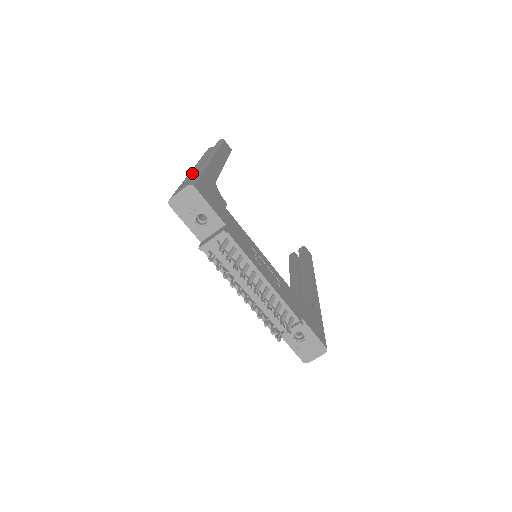
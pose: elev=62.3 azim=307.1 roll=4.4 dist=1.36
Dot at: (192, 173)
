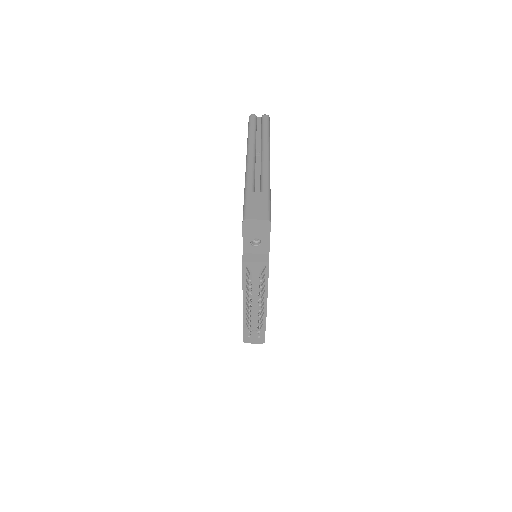
Dot at: (254, 174)
